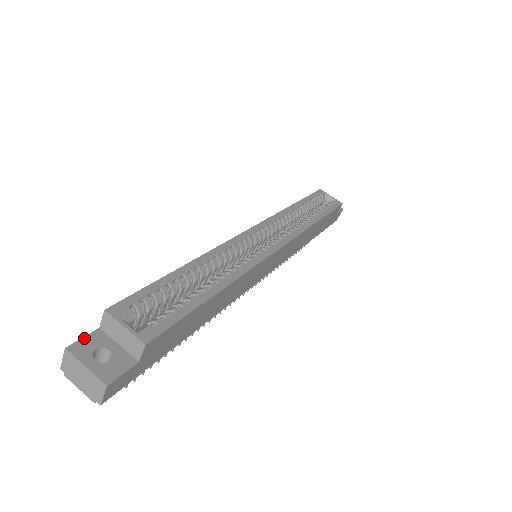
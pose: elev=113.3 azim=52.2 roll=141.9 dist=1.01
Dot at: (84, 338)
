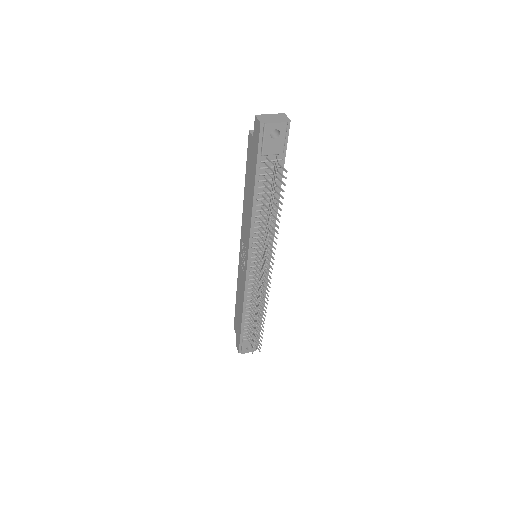
Dot at: (255, 126)
